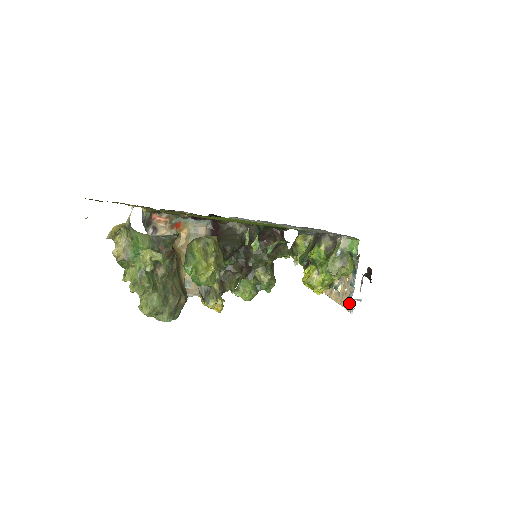
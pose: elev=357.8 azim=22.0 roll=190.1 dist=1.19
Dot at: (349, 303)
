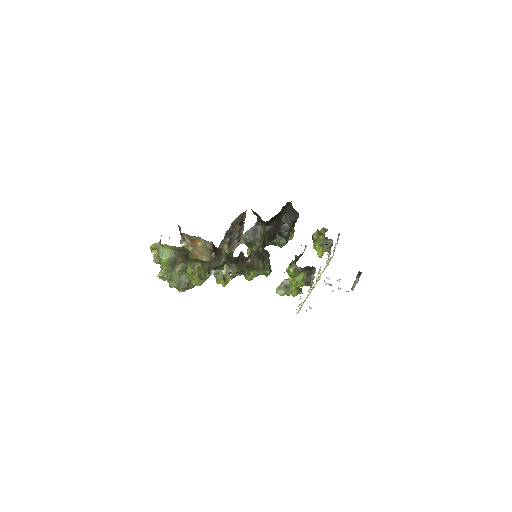
Dot at: occluded
